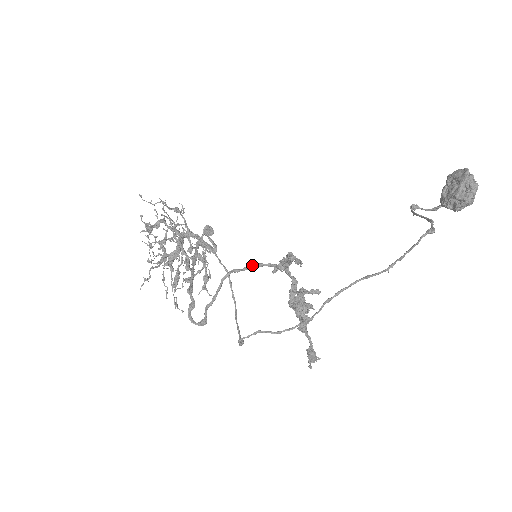
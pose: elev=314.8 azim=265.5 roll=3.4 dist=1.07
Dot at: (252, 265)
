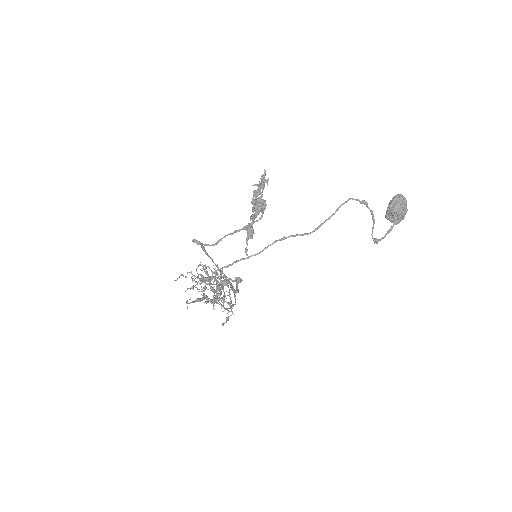
Dot at: (247, 225)
